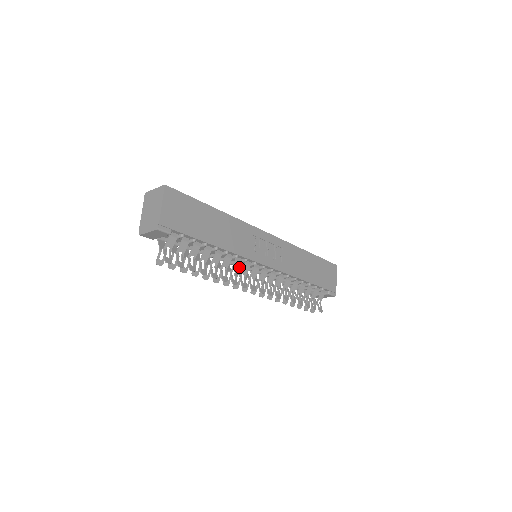
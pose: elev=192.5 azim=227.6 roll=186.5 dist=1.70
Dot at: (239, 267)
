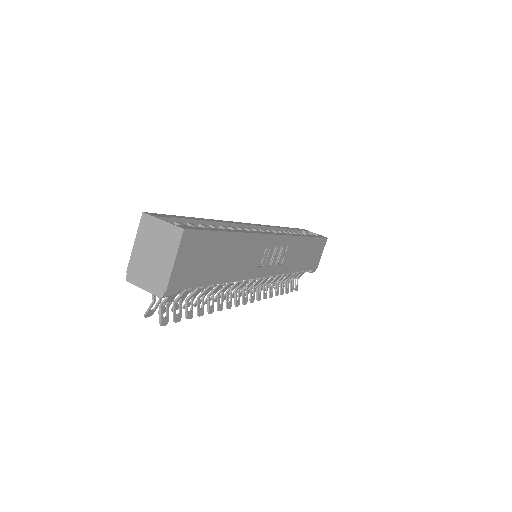
Dot at: occluded
